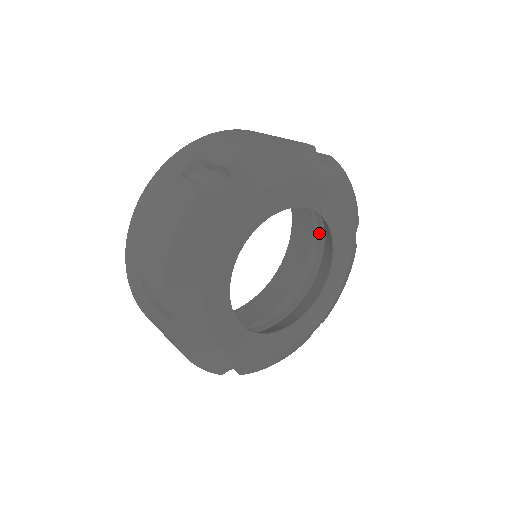
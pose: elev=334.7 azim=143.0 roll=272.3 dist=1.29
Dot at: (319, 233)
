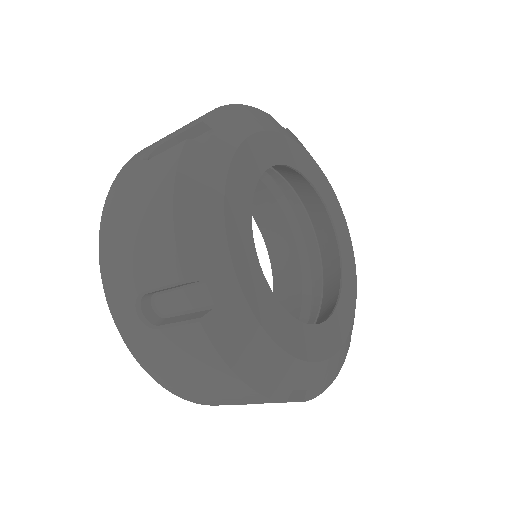
Dot at: (314, 304)
